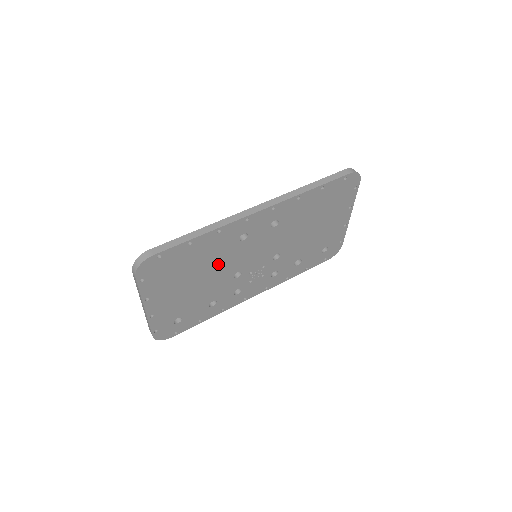
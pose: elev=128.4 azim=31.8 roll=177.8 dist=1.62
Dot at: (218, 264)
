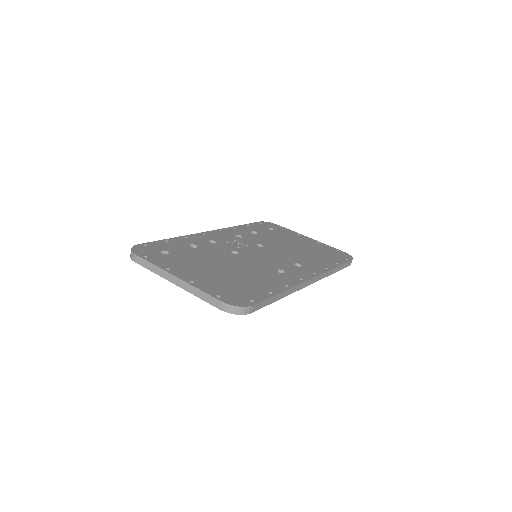
Dot at: occluded
